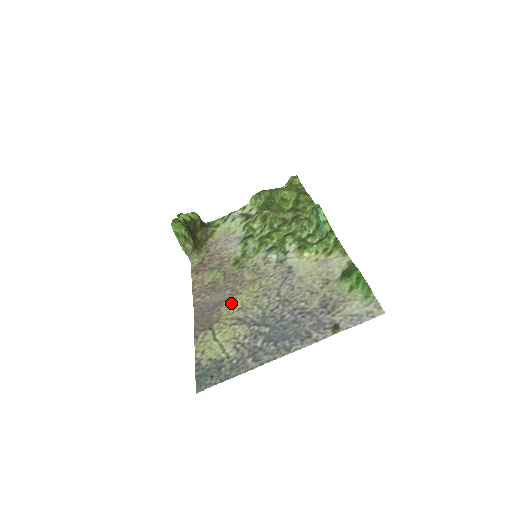
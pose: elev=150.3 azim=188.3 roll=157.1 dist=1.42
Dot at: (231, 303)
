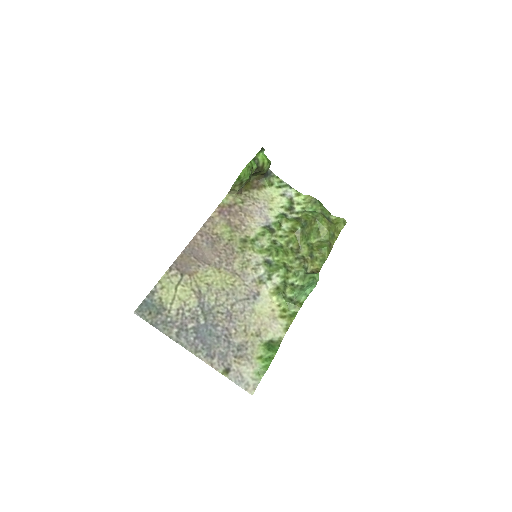
Dot at: (209, 272)
